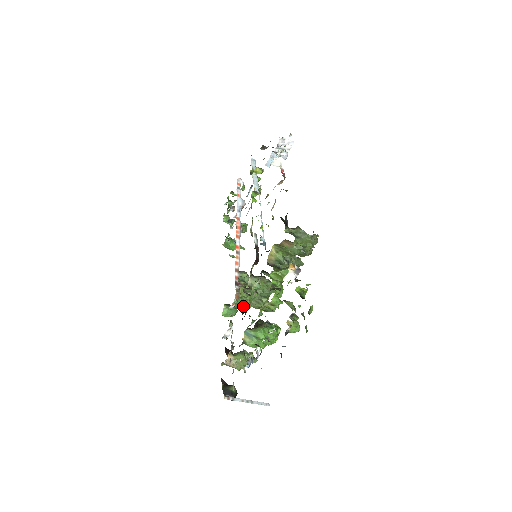
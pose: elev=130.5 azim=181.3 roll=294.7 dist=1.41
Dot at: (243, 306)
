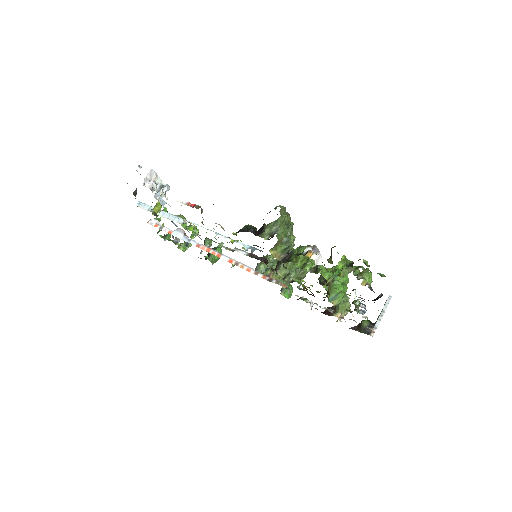
Dot at: (300, 289)
